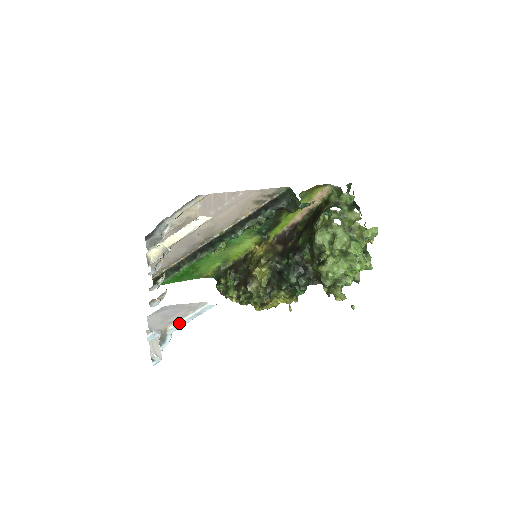
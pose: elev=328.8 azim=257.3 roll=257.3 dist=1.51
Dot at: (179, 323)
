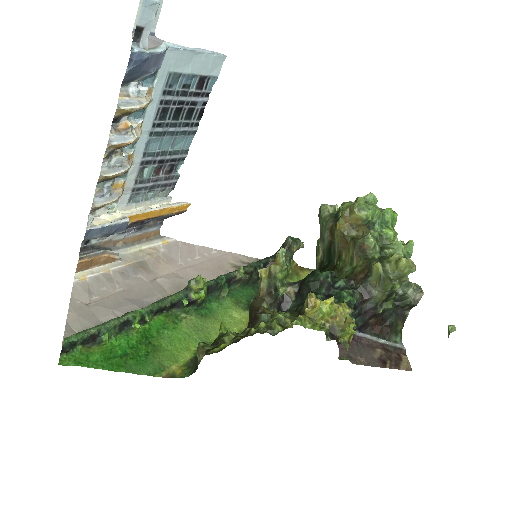
Dot at: (178, 46)
